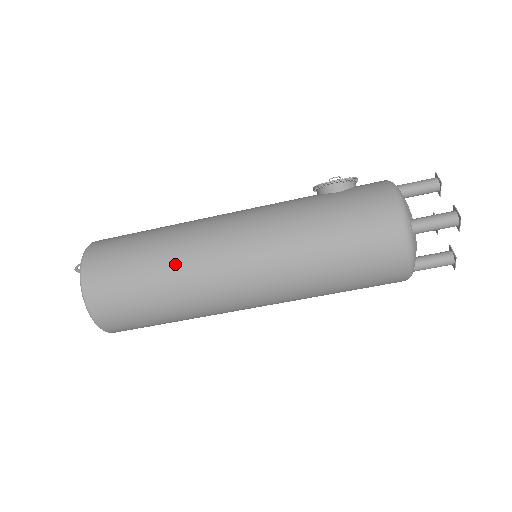
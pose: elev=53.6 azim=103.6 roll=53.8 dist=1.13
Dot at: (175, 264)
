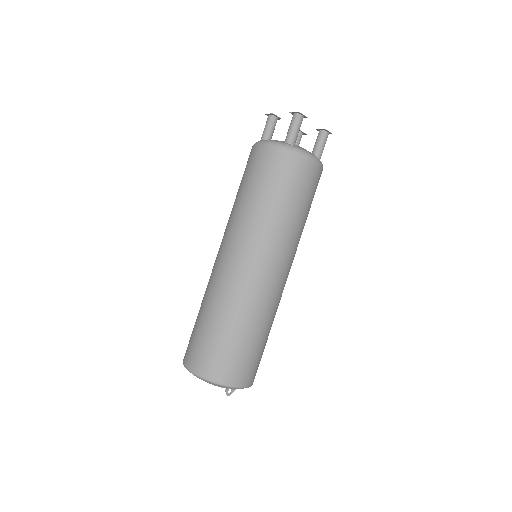
Dot at: occluded
